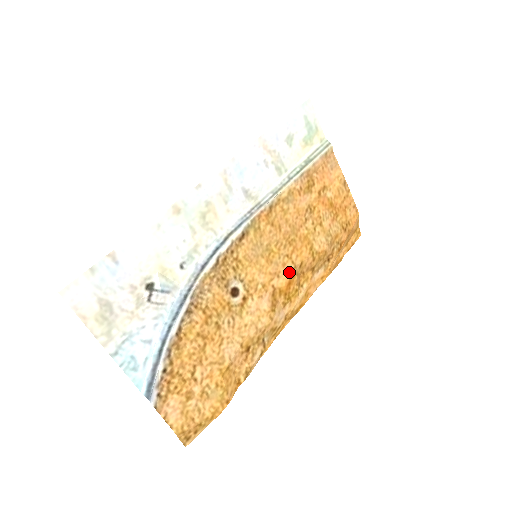
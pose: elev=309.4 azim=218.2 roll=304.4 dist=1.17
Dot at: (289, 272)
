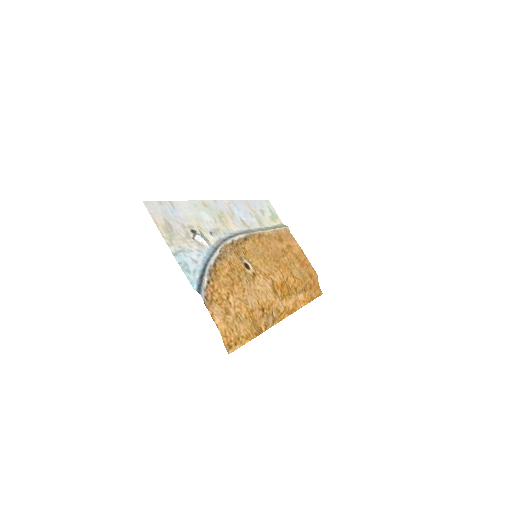
Dot at: (280, 277)
